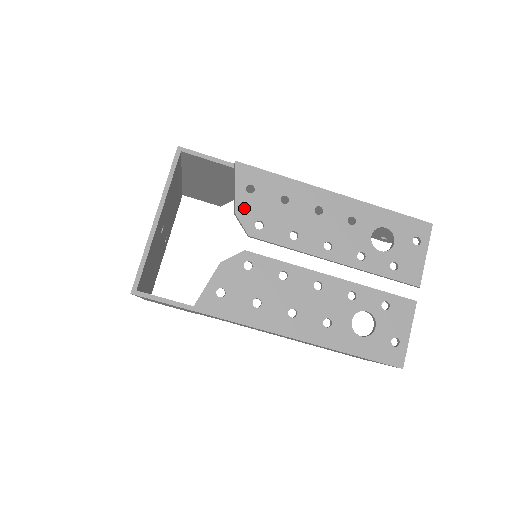
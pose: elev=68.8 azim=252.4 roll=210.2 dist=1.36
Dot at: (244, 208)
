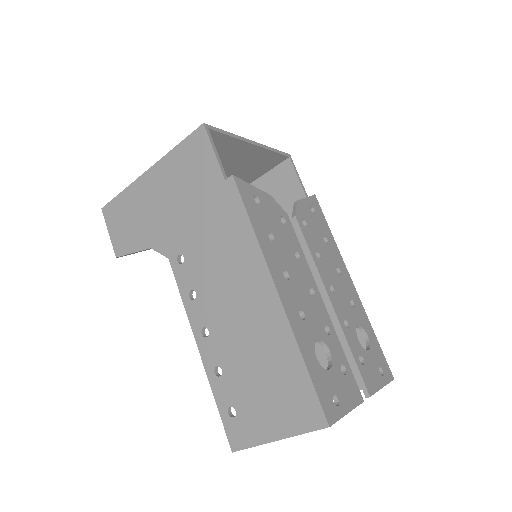
Dot at: (303, 208)
